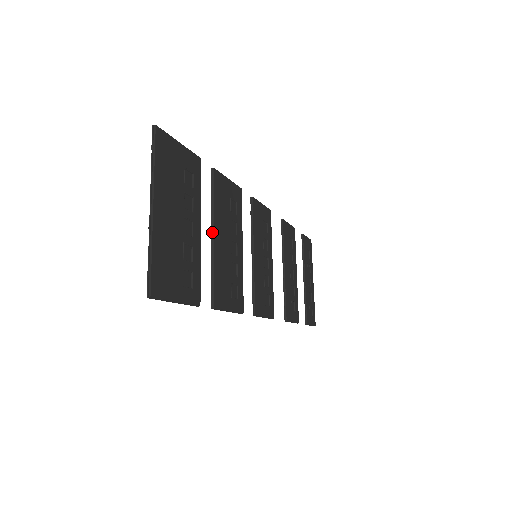
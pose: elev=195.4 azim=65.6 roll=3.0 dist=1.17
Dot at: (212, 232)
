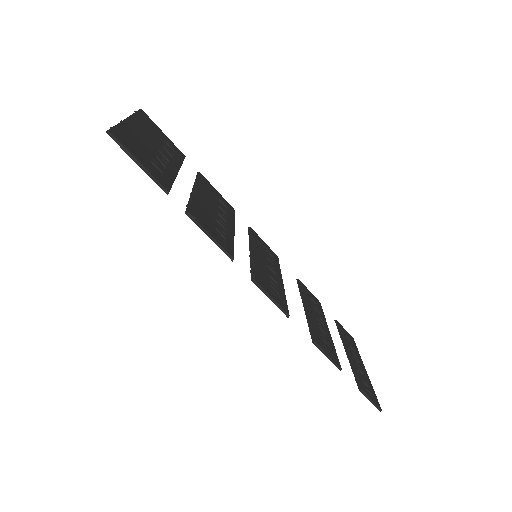
Dot at: (193, 189)
